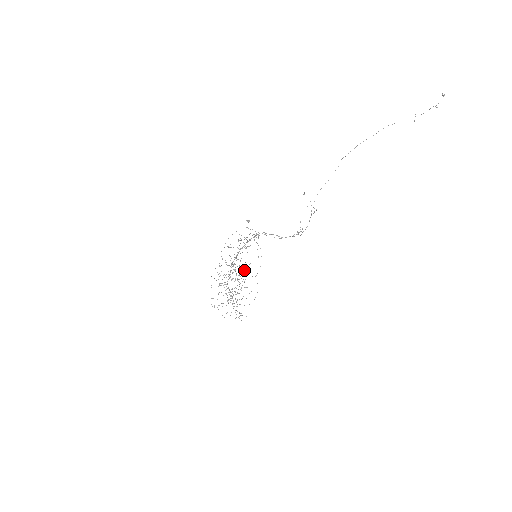
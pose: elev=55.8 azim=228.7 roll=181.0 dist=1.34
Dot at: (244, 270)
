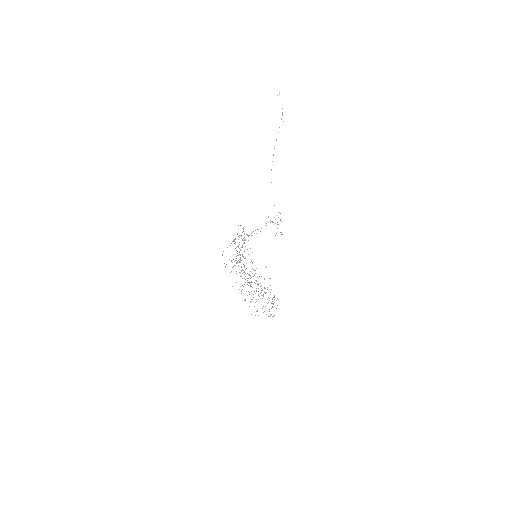
Dot at: occluded
